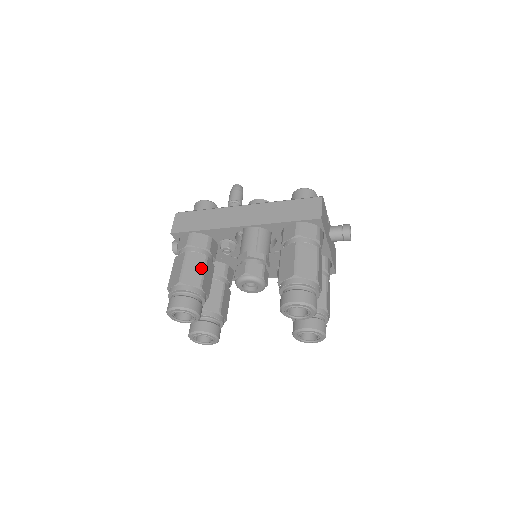
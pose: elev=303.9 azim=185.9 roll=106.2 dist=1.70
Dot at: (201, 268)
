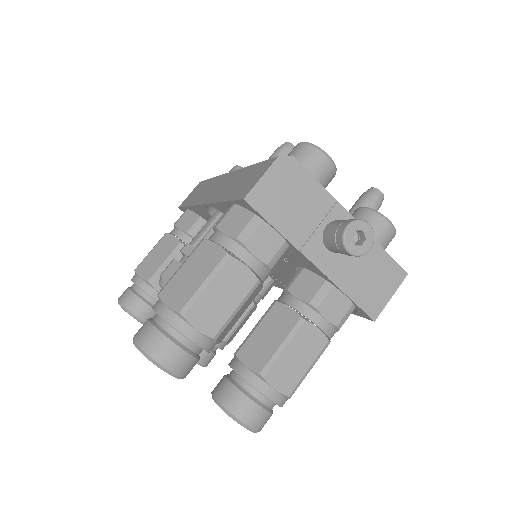
Dot at: (164, 257)
